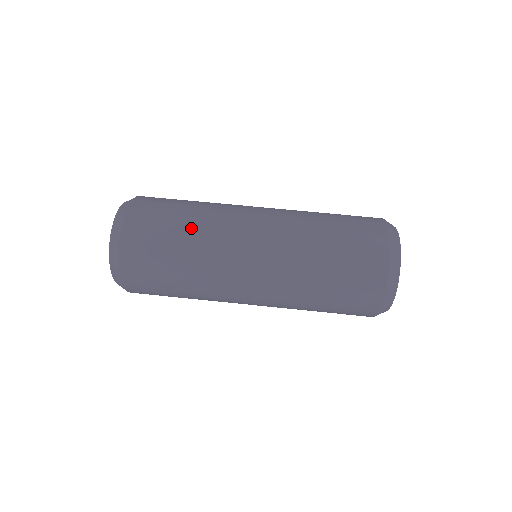
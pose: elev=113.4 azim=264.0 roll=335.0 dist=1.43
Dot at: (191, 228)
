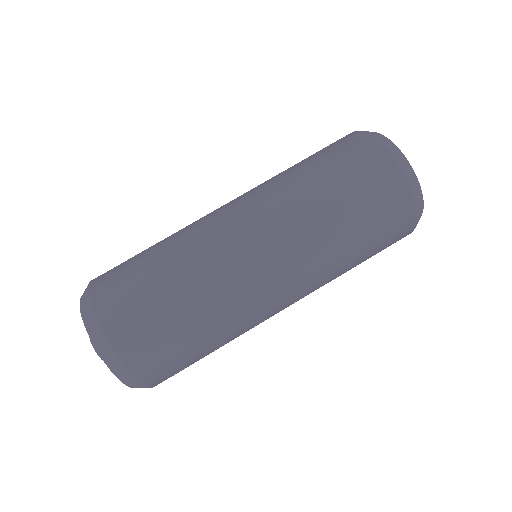
Dot at: (169, 261)
